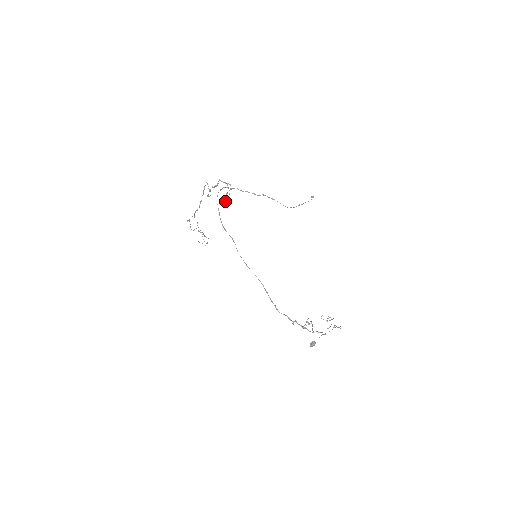
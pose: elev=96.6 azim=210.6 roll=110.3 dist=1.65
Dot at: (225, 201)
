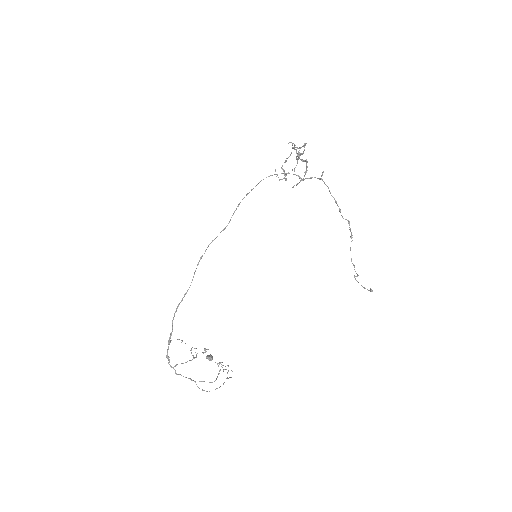
Dot at: (300, 181)
